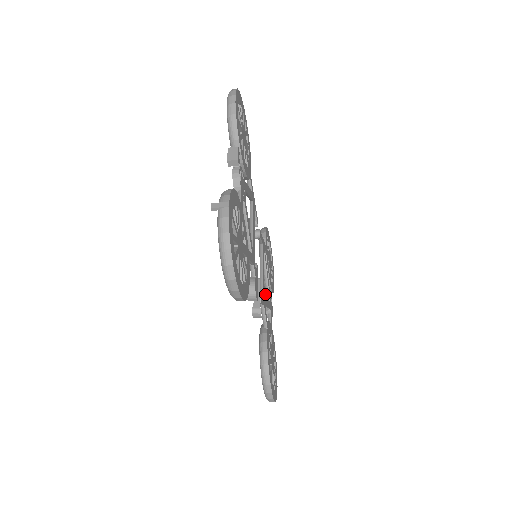
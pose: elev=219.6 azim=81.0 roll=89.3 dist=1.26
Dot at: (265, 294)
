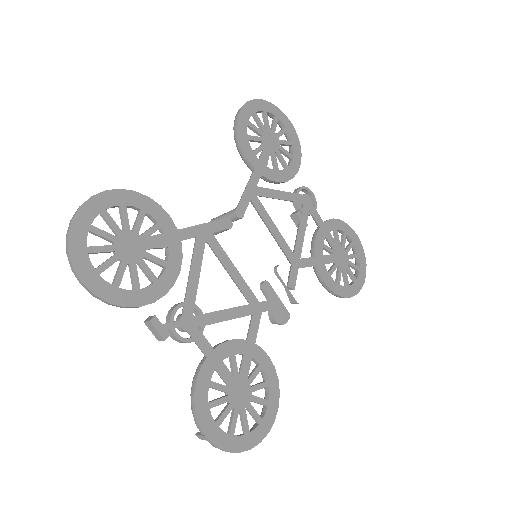
Dot at: (293, 214)
